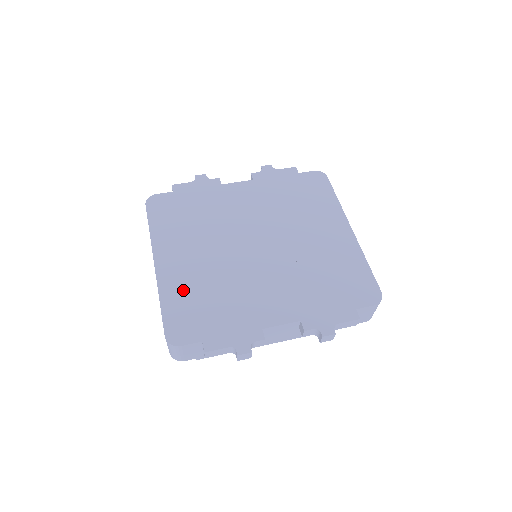
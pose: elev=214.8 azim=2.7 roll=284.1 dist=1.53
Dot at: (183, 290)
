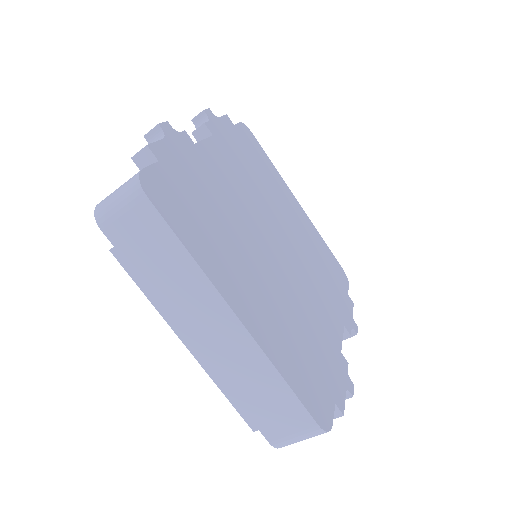
Dot at: (285, 345)
